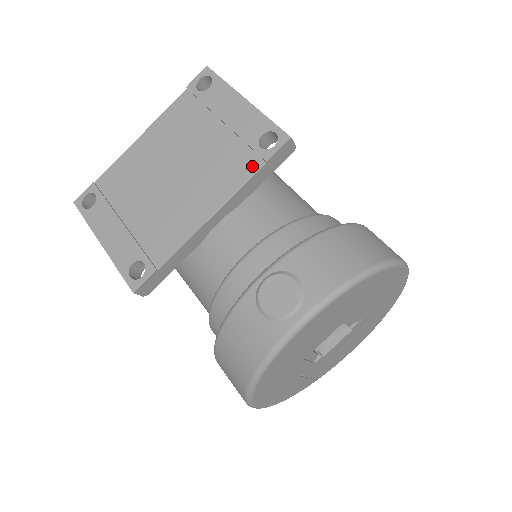
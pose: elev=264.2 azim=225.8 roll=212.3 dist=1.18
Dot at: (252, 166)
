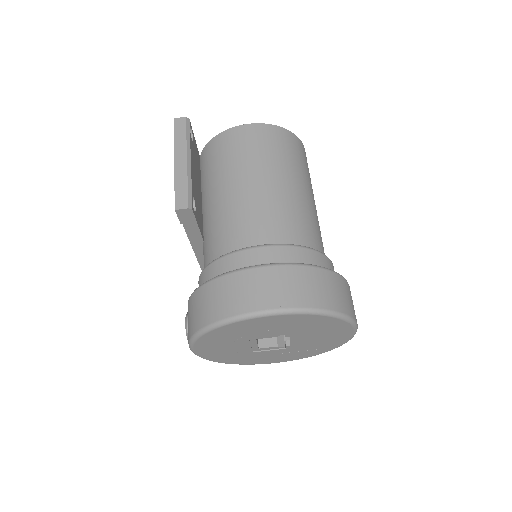
Dot at: occluded
